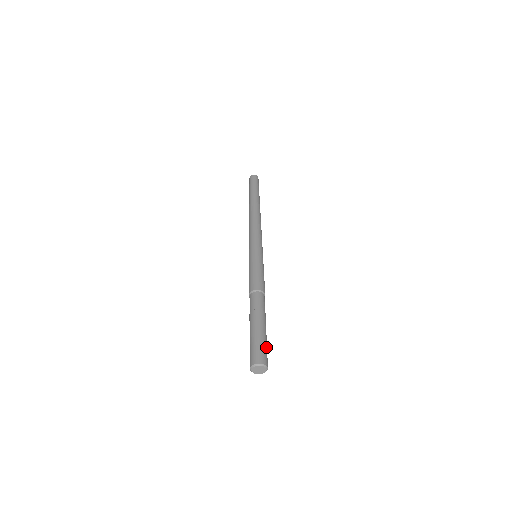
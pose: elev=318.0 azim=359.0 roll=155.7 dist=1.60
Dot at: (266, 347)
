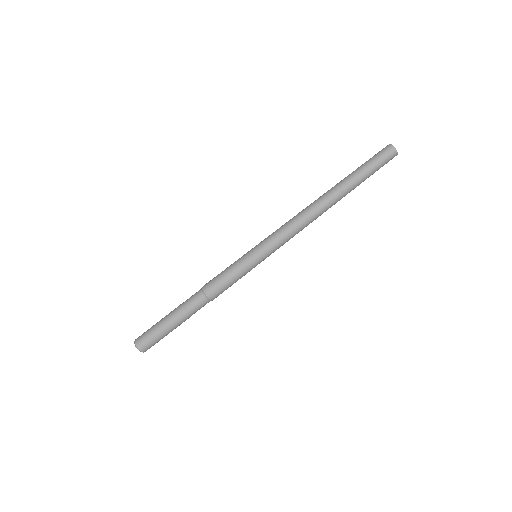
Dot at: (155, 337)
